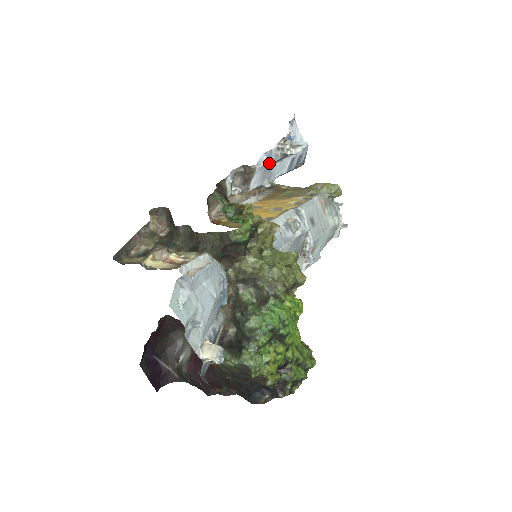
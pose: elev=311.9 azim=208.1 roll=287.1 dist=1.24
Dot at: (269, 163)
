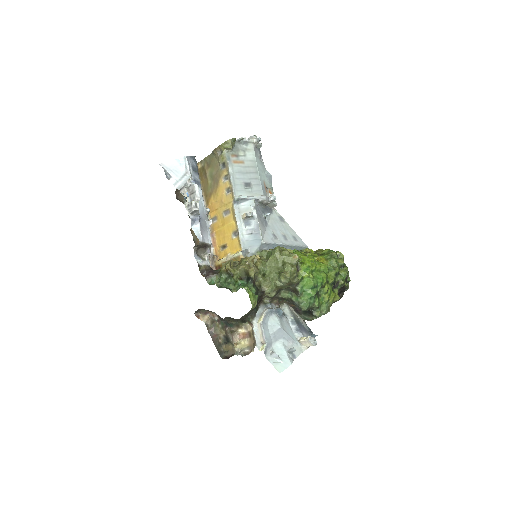
Dot at: (199, 224)
